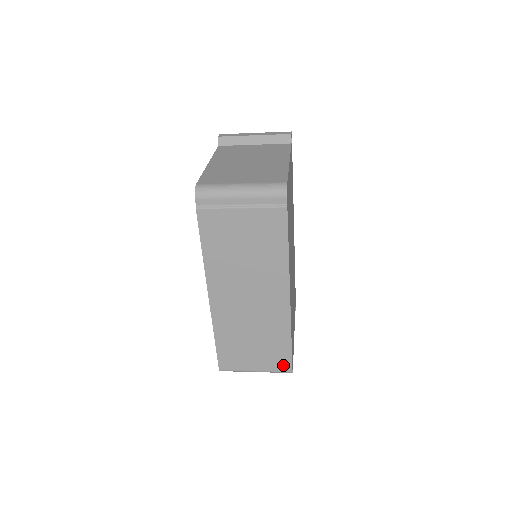
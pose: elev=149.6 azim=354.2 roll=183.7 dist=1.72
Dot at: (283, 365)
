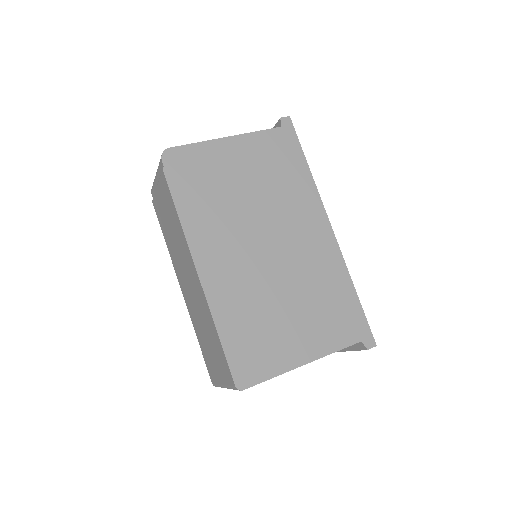
Dot at: (229, 375)
